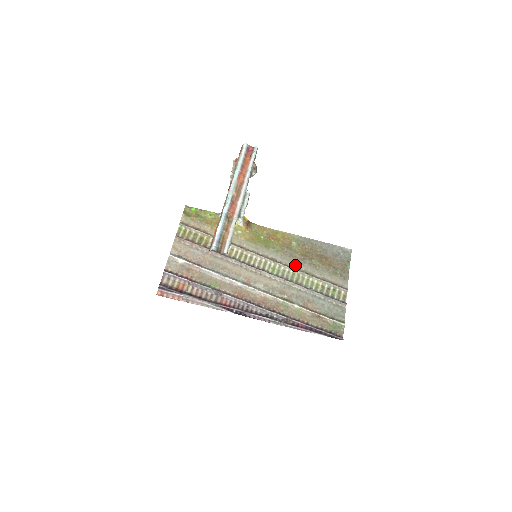
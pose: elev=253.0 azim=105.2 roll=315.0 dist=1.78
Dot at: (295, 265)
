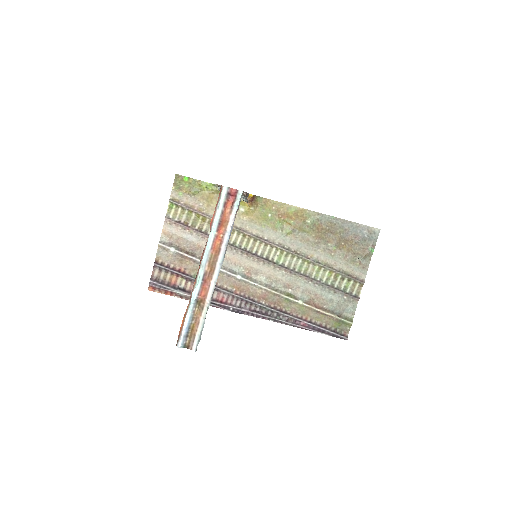
Dot at: (306, 252)
